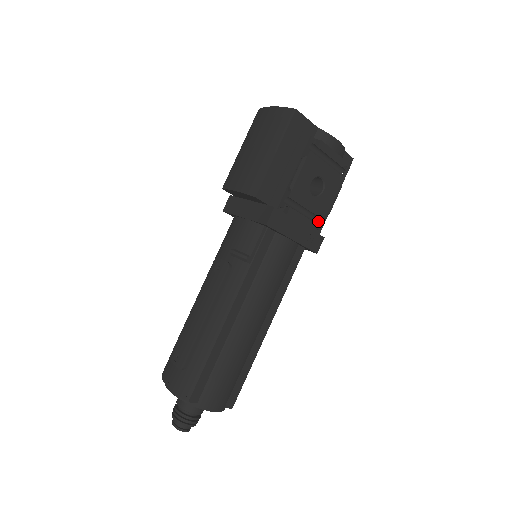
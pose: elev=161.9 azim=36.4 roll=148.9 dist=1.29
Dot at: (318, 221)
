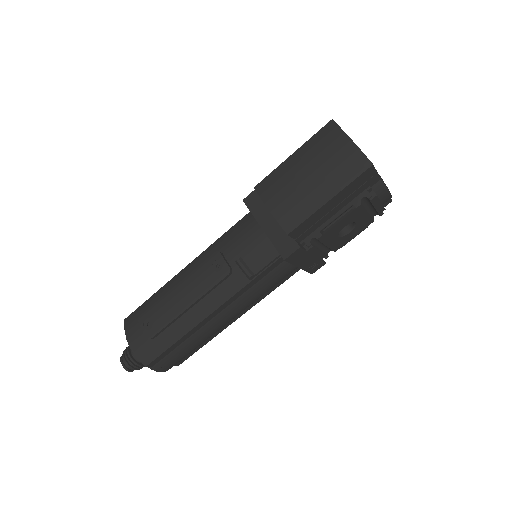
Dot at: (329, 250)
